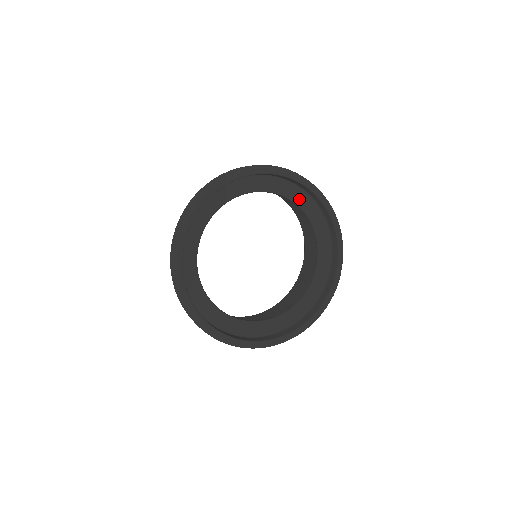
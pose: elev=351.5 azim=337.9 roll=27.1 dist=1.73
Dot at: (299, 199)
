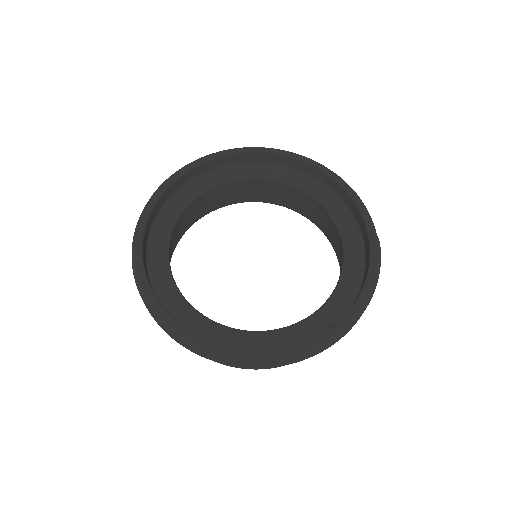
Dot at: (286, 177)
